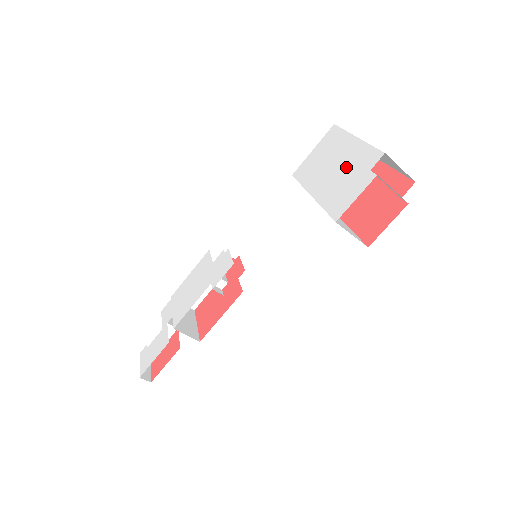
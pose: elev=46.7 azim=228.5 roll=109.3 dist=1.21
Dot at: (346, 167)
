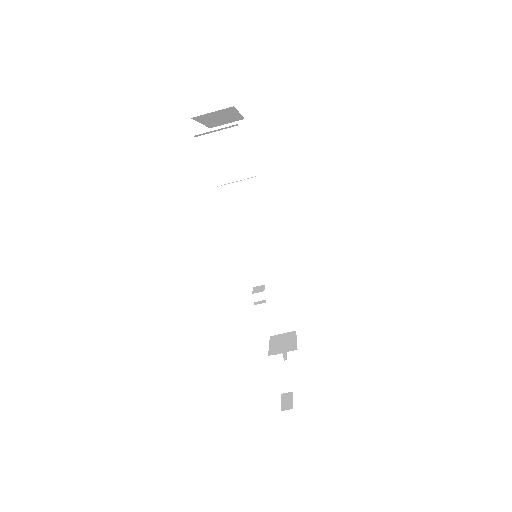
Dot at: occluded
